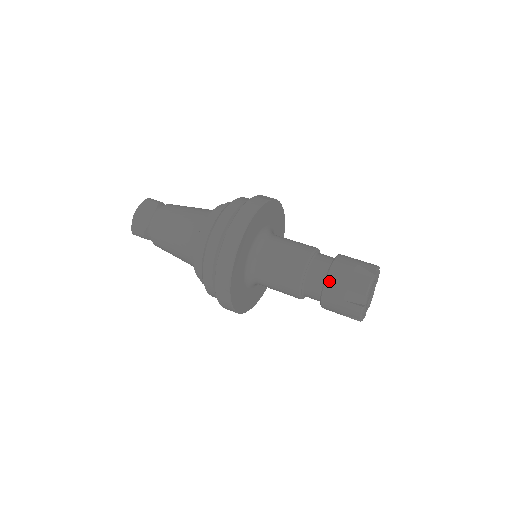
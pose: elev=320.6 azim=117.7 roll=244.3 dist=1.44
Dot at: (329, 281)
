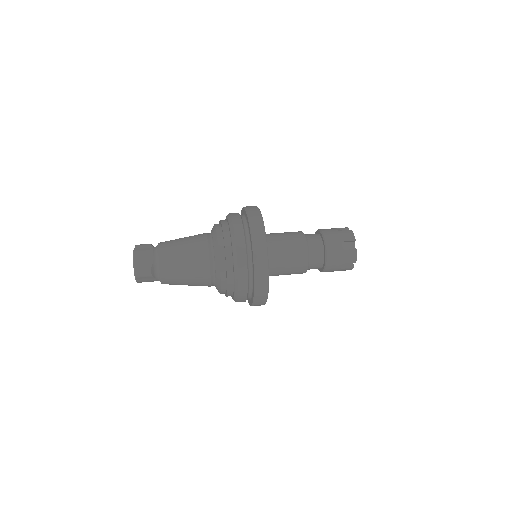
Dot at: (328, 241)
